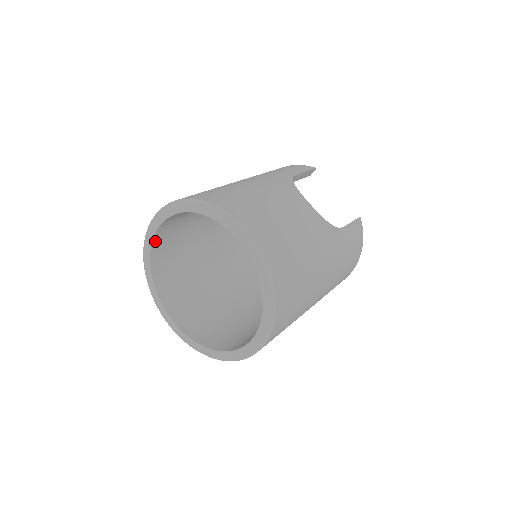
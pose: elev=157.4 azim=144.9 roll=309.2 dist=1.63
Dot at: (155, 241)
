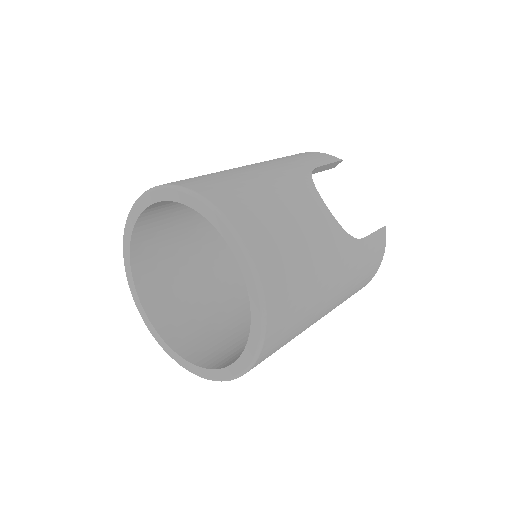
Dot at: (137, 226)
